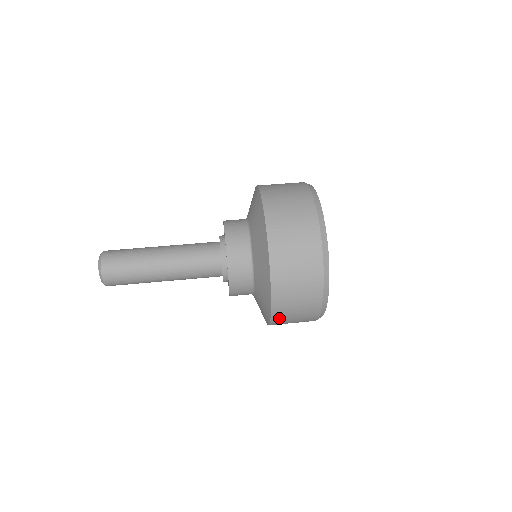
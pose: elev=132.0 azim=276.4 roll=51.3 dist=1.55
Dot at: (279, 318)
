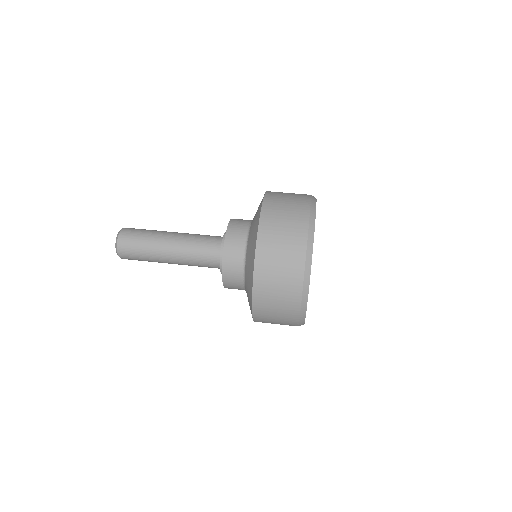
Dot at: (261, 293)
